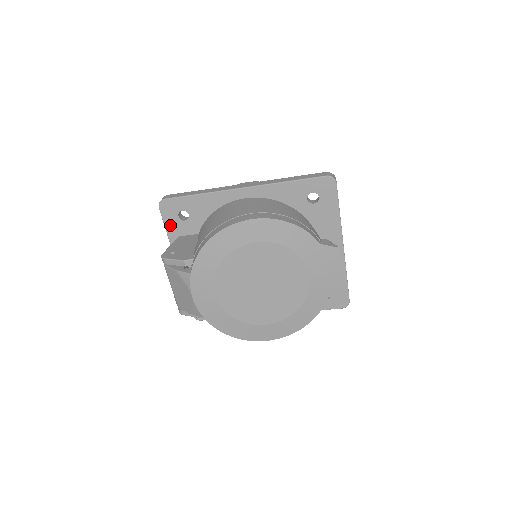
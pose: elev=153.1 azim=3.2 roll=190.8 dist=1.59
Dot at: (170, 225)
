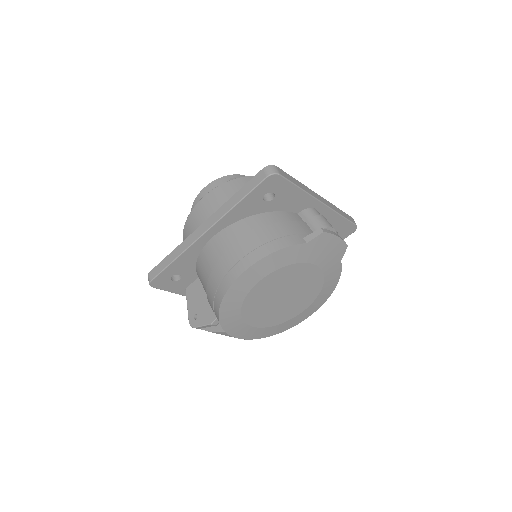
Dot at: (172, 289)
